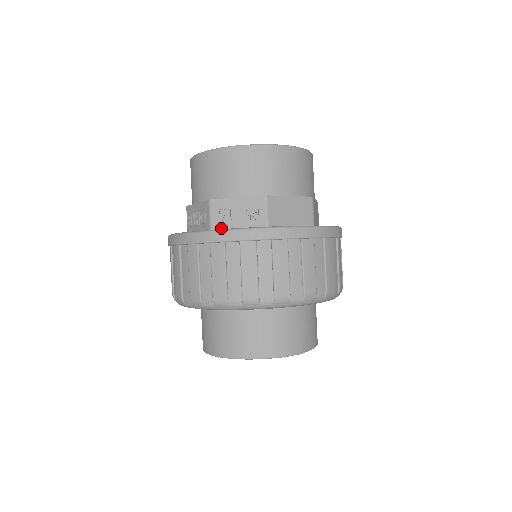
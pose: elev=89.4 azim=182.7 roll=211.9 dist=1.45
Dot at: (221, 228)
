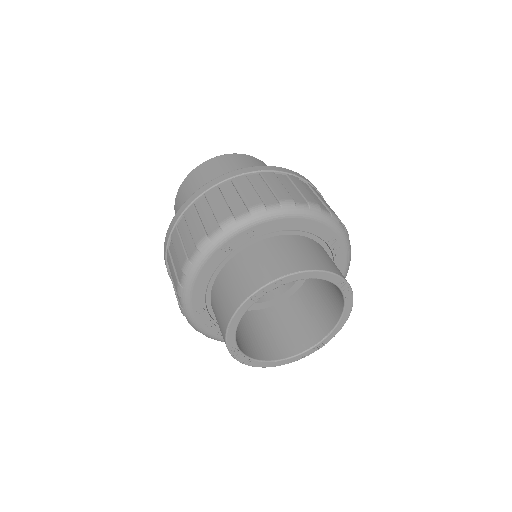
Dot at: occluded
